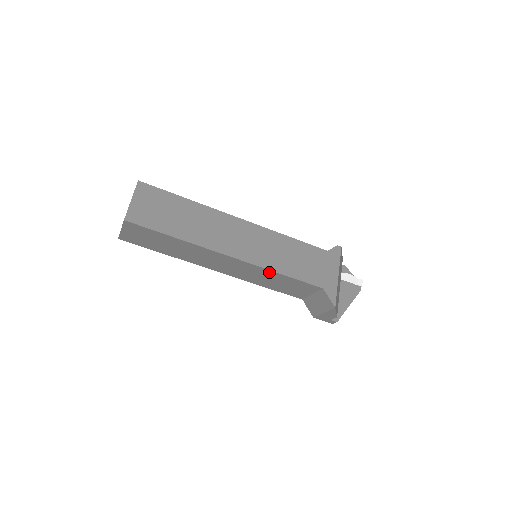
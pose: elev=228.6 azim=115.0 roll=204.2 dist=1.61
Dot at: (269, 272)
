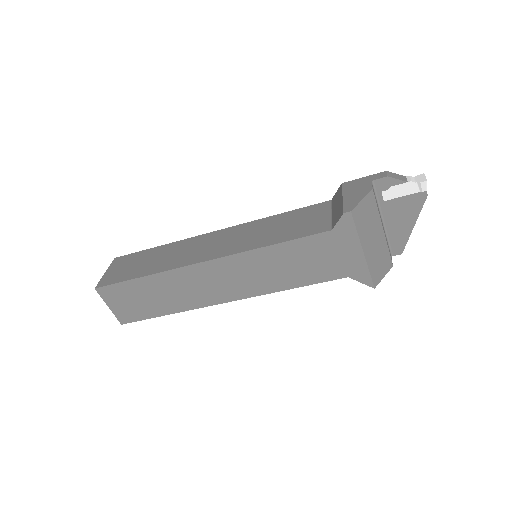
Dot at: occluded
